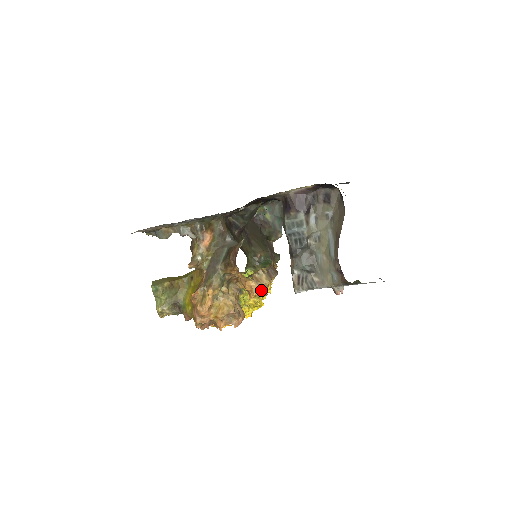
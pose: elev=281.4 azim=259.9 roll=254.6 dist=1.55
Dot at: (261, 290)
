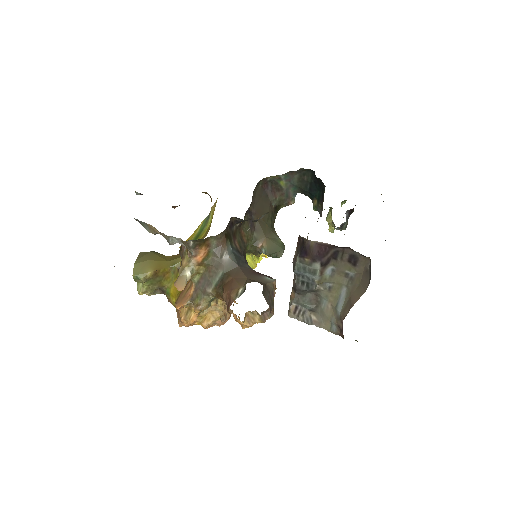
Dot at: occluded
